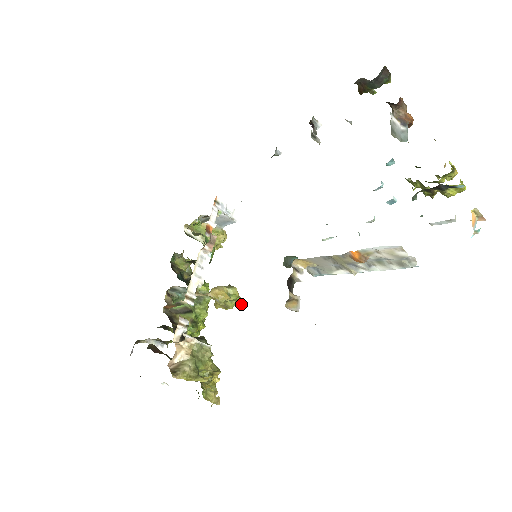
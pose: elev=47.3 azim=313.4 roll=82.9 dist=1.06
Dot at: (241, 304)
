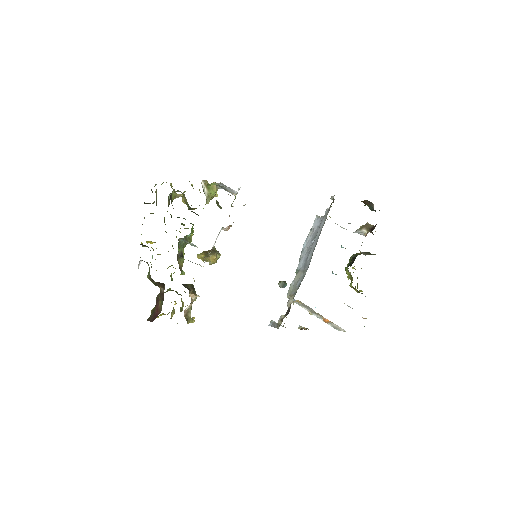
Dot at: occluded
